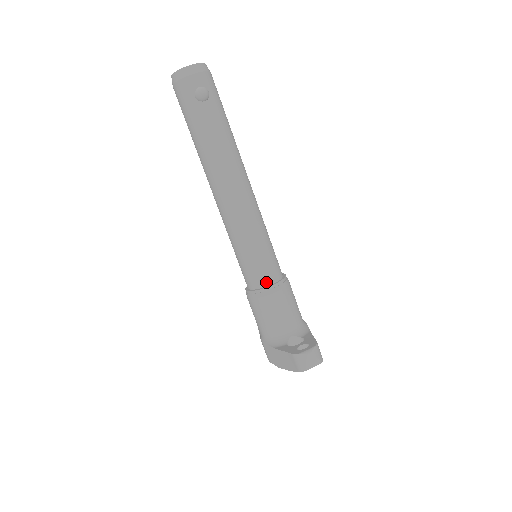
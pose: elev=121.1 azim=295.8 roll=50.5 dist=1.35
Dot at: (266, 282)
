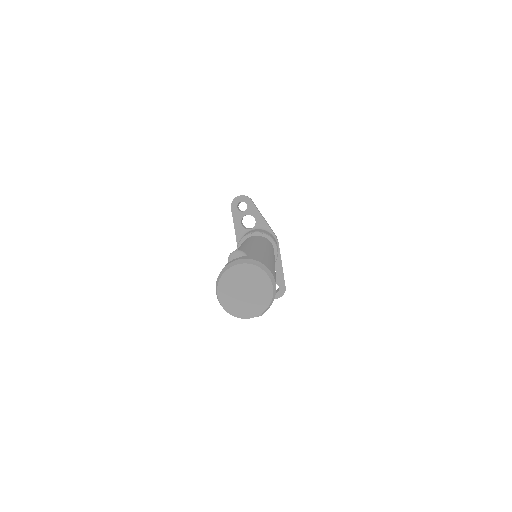
Dot at: occluded
